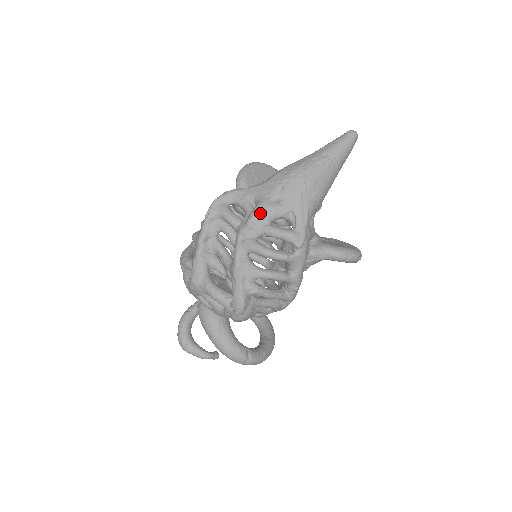
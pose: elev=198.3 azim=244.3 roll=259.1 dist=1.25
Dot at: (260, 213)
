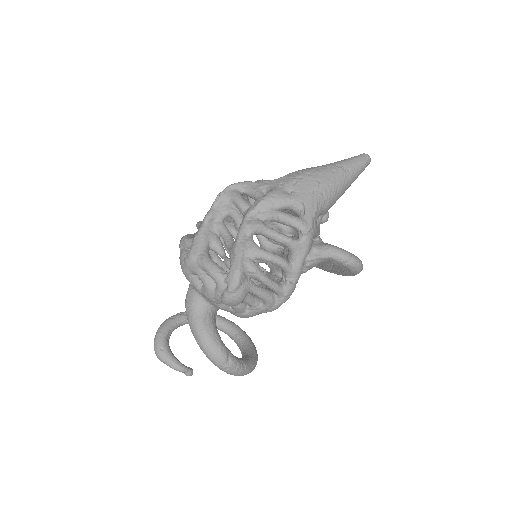
Dot at: (271, 197)
